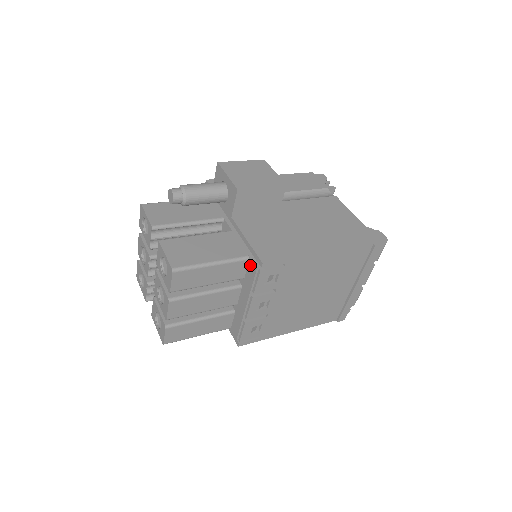
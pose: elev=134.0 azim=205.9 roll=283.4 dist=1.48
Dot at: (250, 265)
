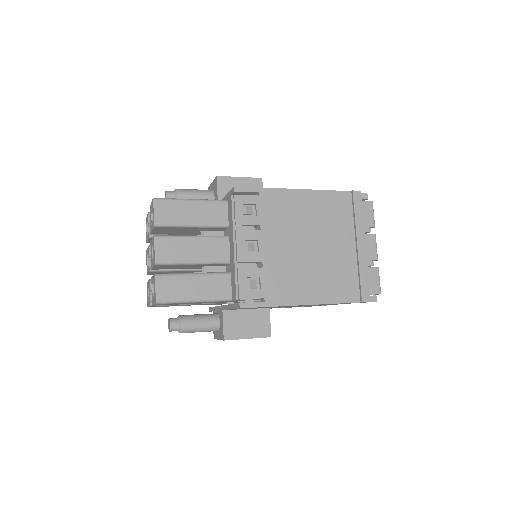
Dot at: (228, 204)
